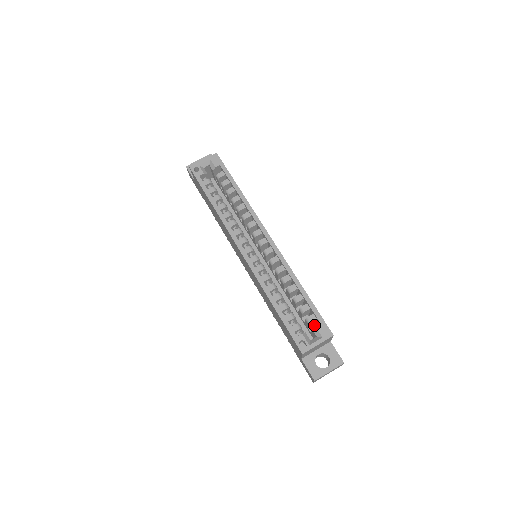
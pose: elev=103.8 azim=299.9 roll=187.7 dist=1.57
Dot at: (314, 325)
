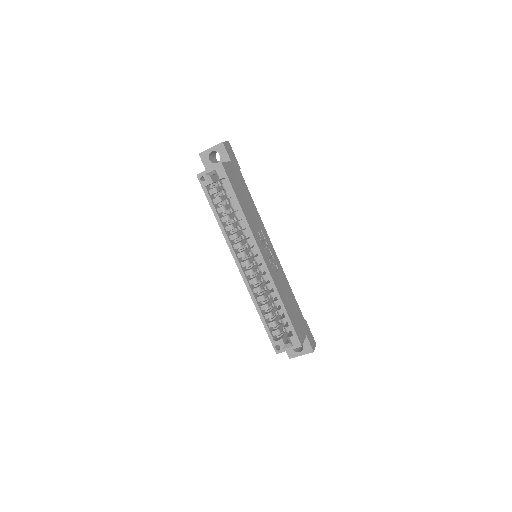
Dot at: occluded
